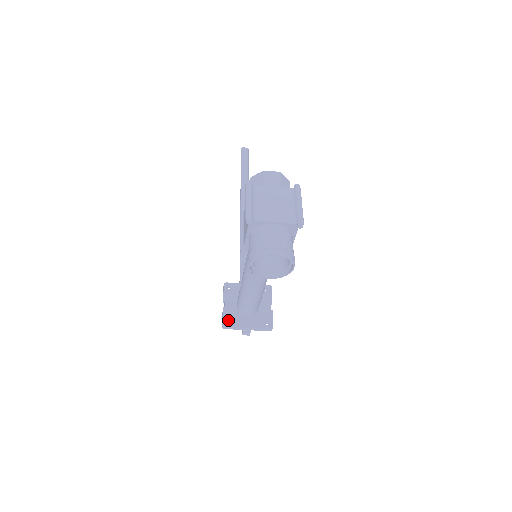
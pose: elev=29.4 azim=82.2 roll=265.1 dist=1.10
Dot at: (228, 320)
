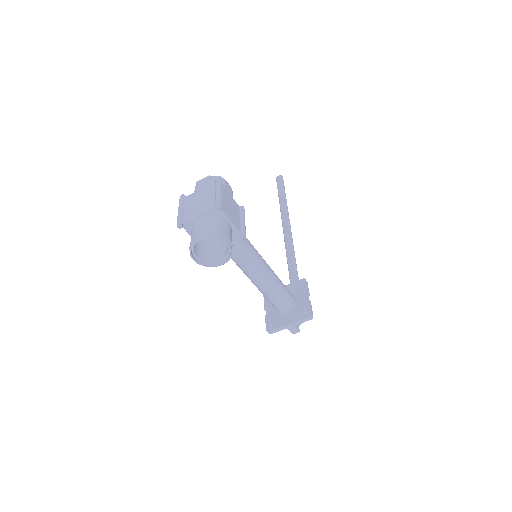
Dot at: (271, 325)
